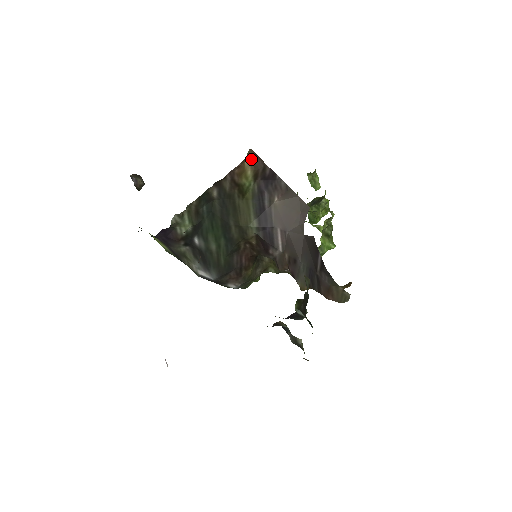
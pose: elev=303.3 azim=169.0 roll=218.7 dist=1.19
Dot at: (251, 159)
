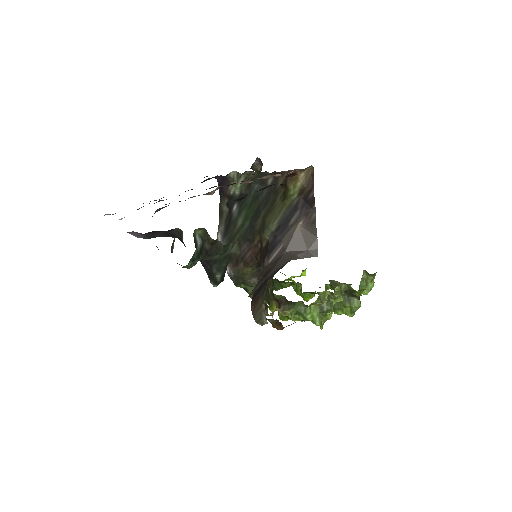
Dot at: (308, 175)
